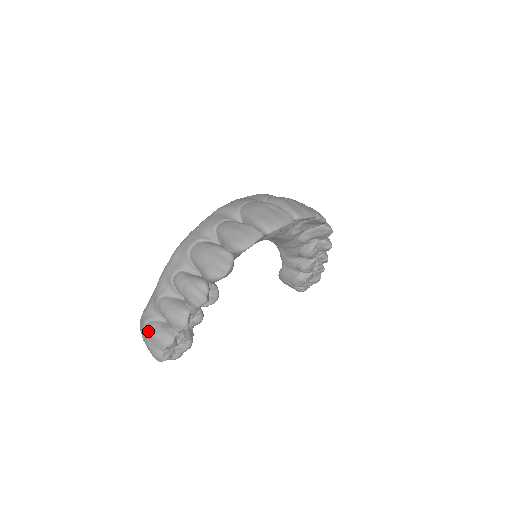
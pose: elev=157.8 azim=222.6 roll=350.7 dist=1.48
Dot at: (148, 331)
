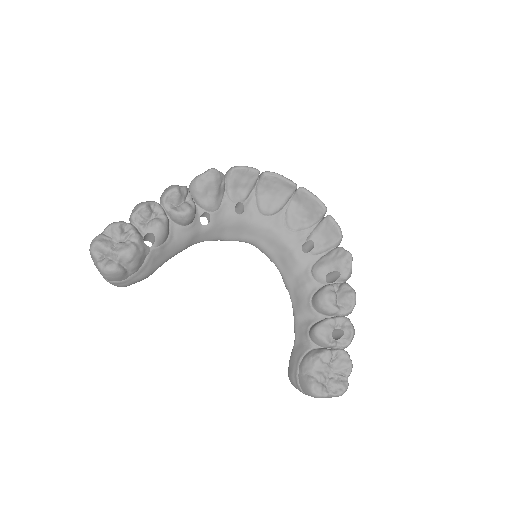
Dot at: occluded
